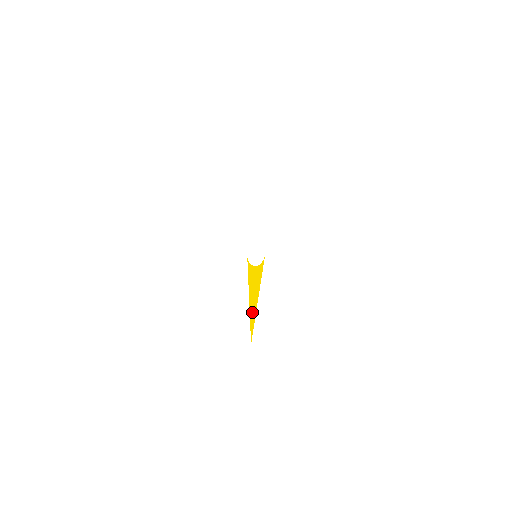
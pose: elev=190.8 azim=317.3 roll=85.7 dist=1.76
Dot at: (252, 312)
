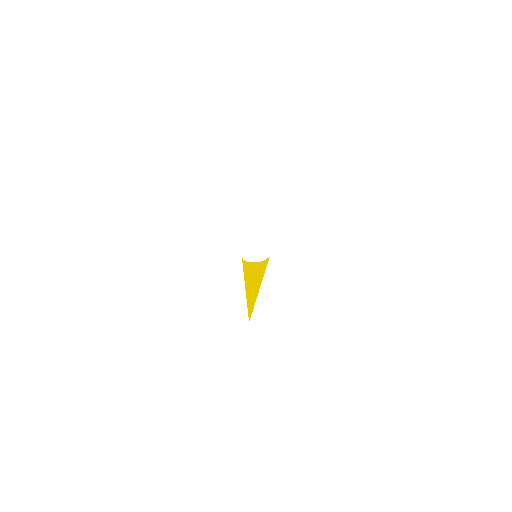
Dot at: (251, 295)
